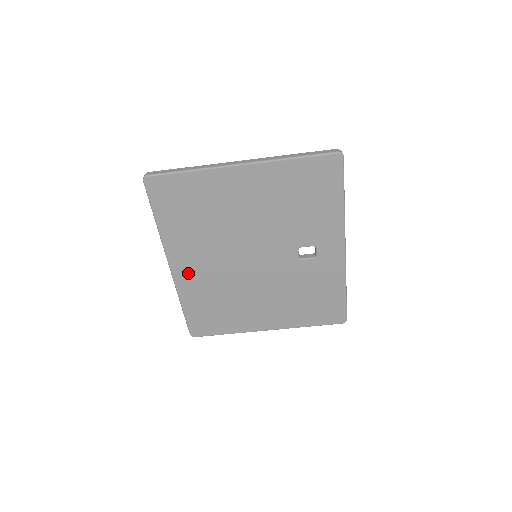
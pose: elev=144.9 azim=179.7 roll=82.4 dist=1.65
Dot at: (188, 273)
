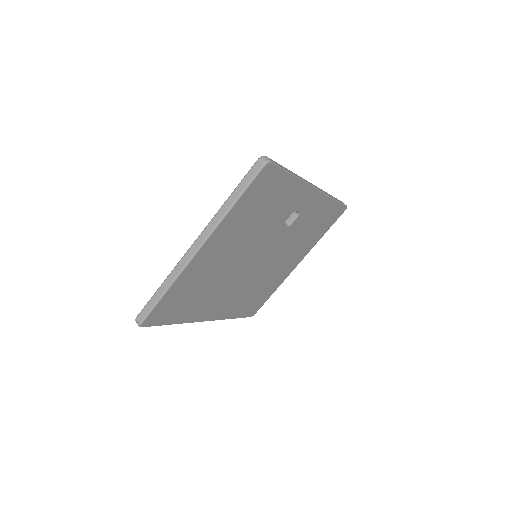
Dot at: (221, 310)
